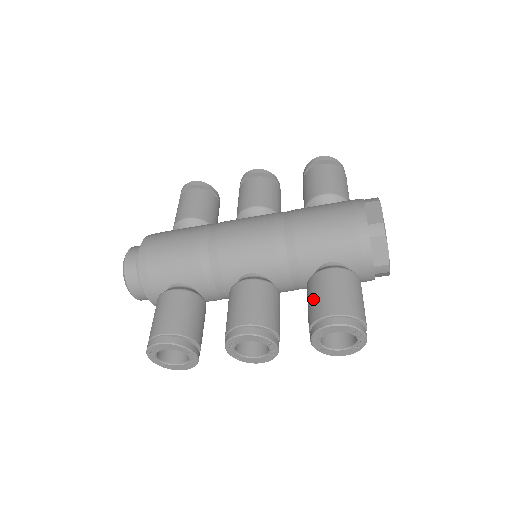
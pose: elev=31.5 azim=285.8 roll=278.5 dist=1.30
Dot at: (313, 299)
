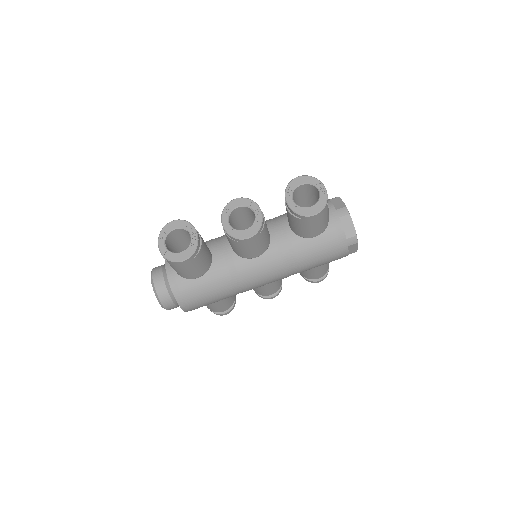
Dot at: occluded
